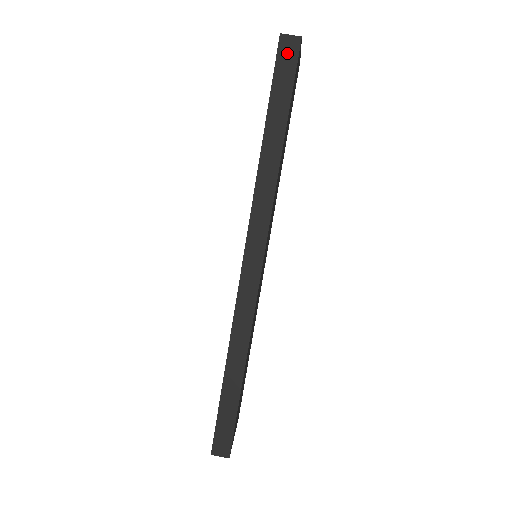
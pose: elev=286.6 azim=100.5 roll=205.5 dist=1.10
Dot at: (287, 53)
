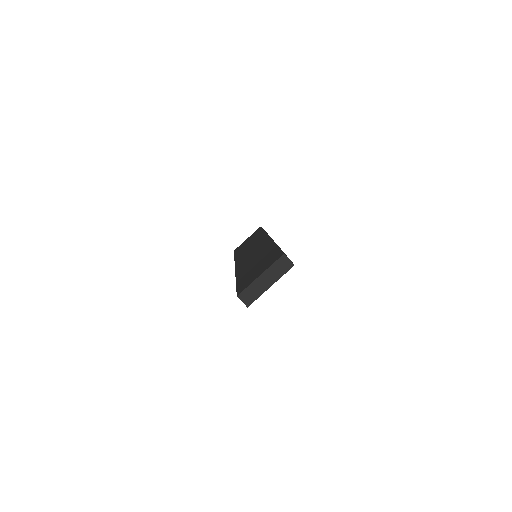
Dot at: occluded
